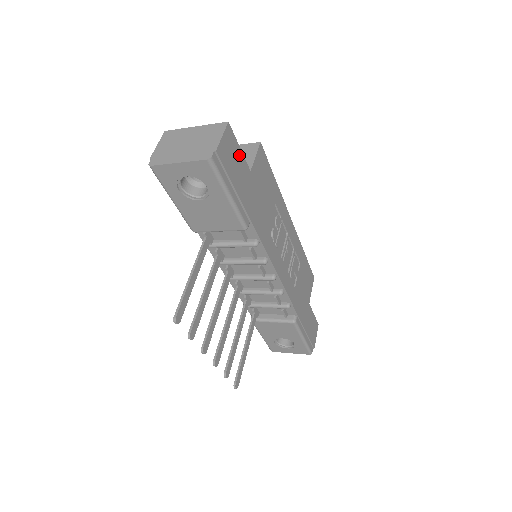
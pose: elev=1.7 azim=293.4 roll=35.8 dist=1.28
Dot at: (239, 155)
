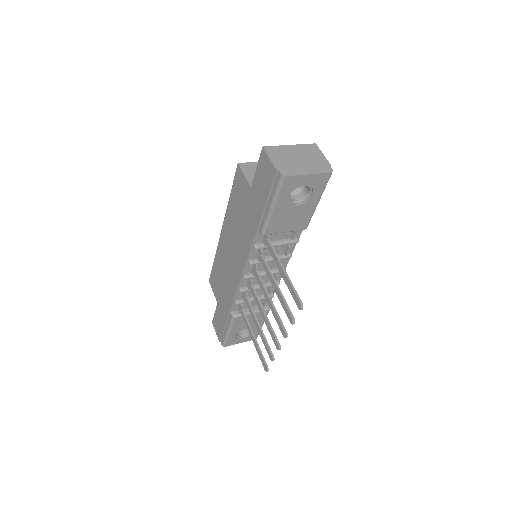
Dot at: occluded
